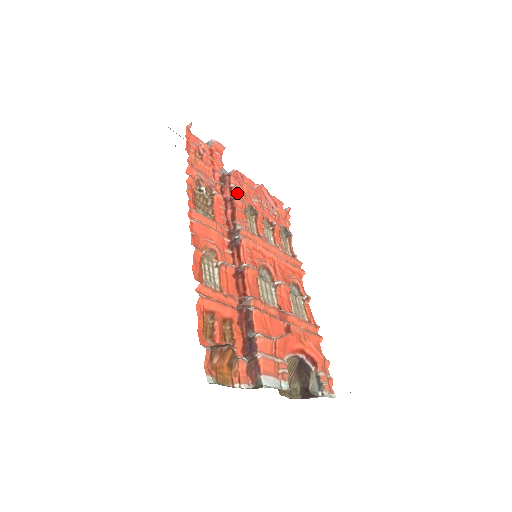
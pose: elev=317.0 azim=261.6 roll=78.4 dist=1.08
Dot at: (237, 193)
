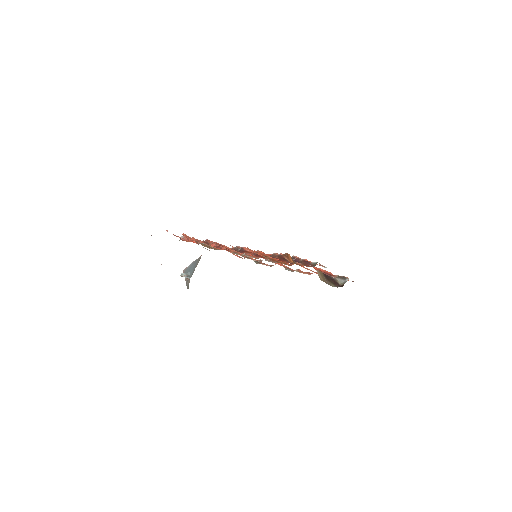
Dot at: occluded
